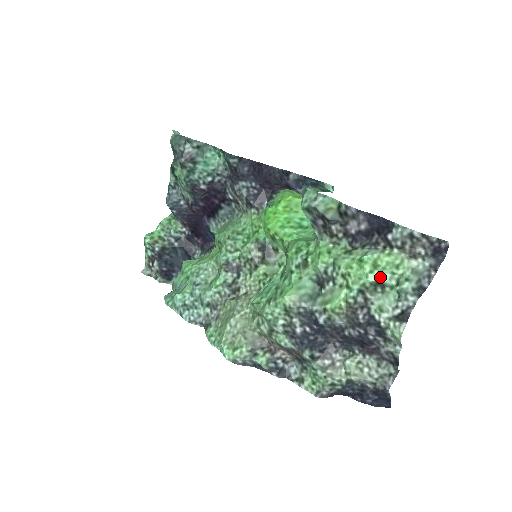
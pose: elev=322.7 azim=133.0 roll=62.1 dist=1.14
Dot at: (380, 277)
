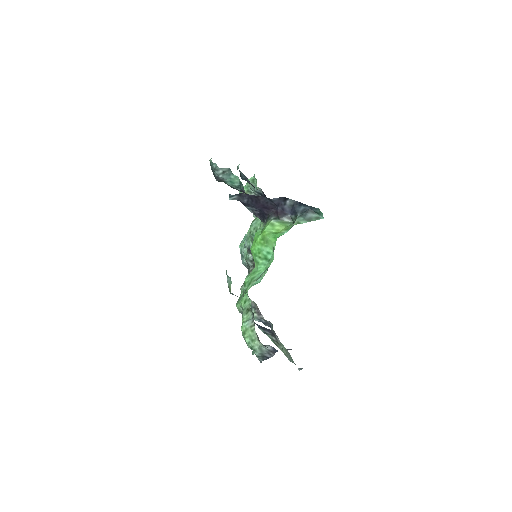
Dot at: (245, 340)
